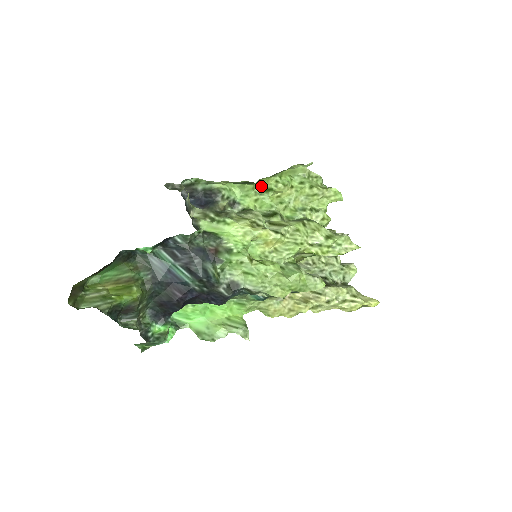
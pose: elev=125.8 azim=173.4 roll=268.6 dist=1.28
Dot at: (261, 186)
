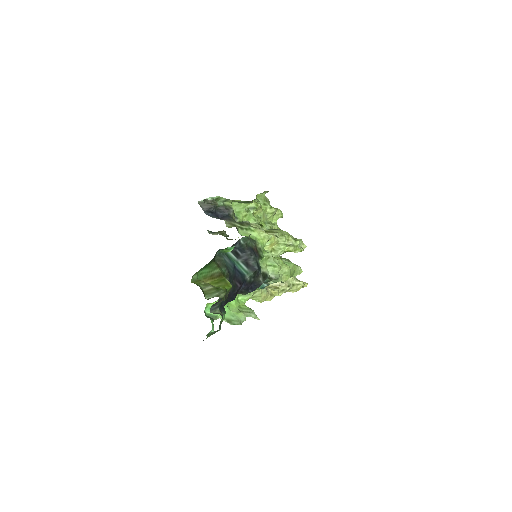
Dot at: occluded
